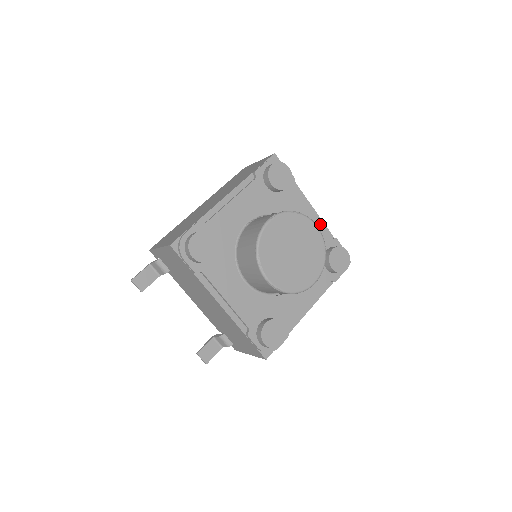
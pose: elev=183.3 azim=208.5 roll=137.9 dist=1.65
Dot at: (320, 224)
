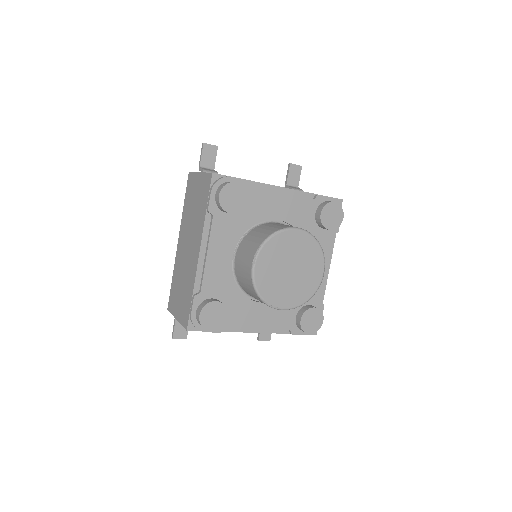
Dot at: (296, 197)
